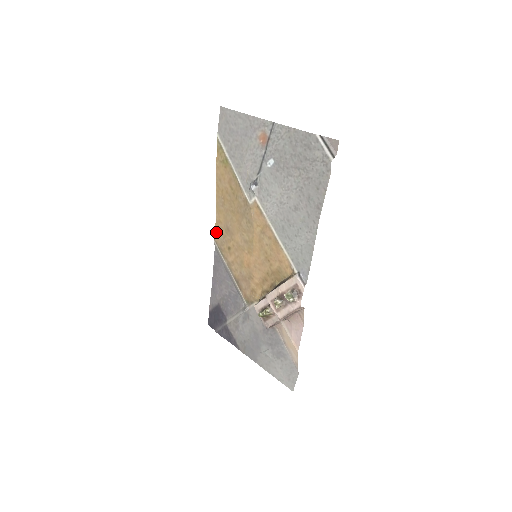
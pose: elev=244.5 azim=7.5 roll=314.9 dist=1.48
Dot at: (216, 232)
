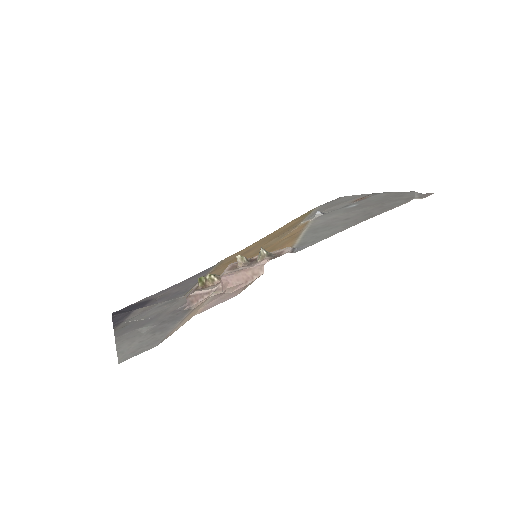
Dot at: (232, 255)
